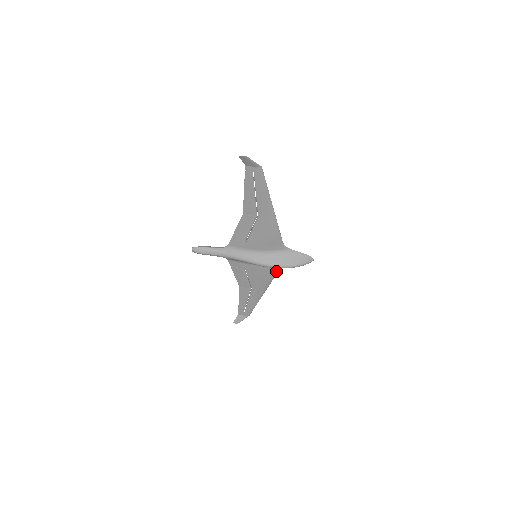
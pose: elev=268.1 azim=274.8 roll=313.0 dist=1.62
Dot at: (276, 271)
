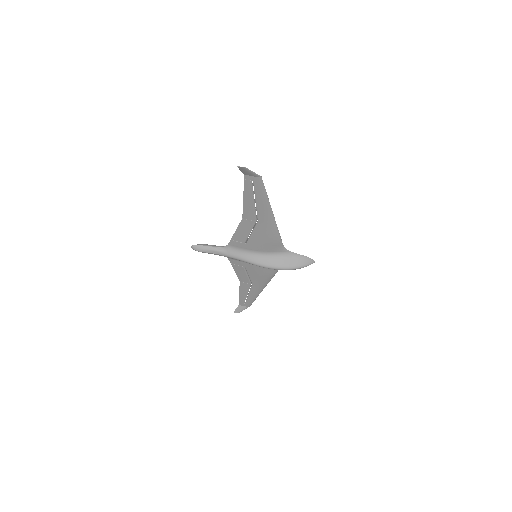
Dot at: (276, 270)
